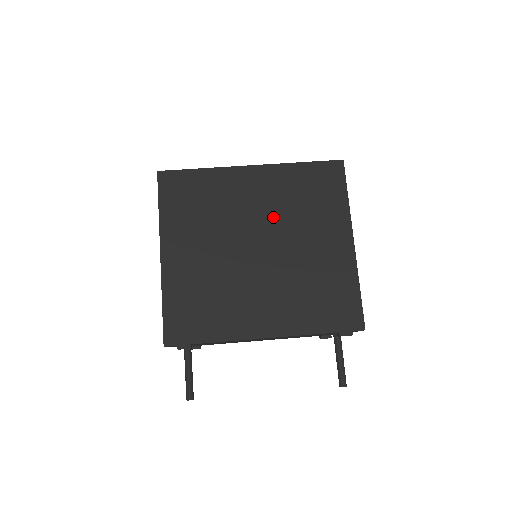
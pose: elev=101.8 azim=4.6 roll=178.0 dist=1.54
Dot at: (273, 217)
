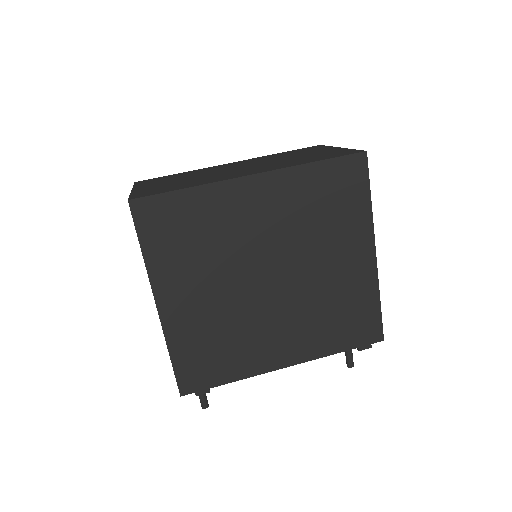
Dot at: (285, 239)
